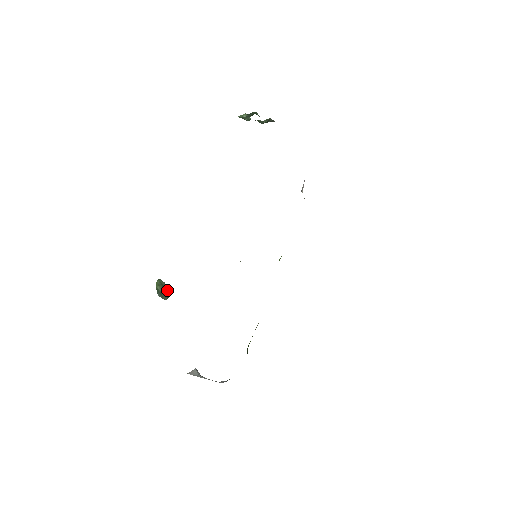
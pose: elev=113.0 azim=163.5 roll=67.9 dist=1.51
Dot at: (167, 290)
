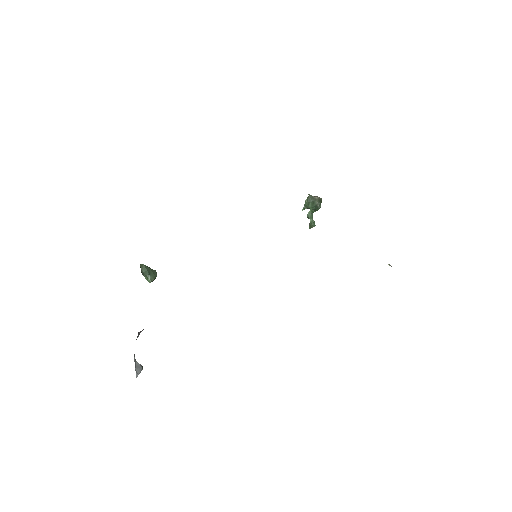
Dot at: (150, 269)
